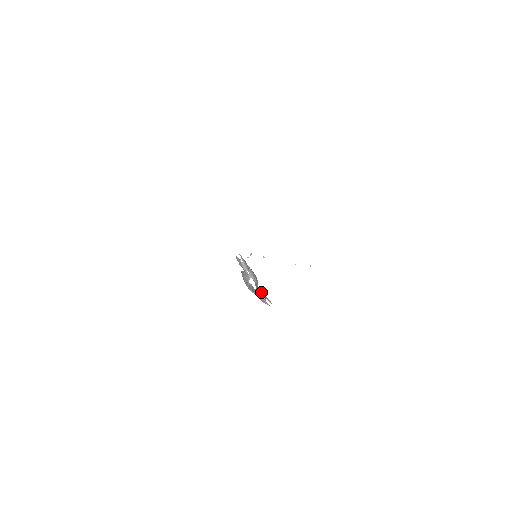
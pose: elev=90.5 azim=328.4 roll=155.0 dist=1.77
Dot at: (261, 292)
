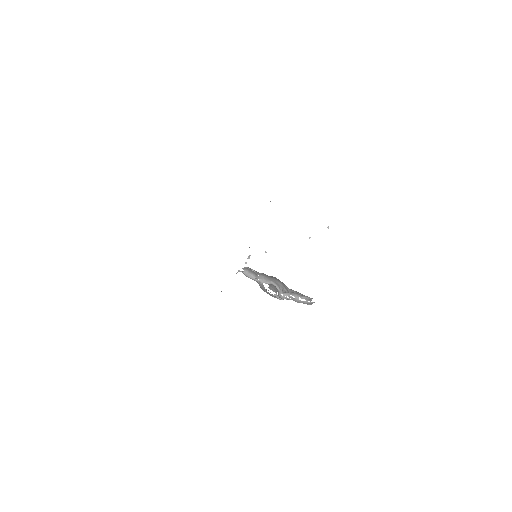
Dot at: (291, 293)
